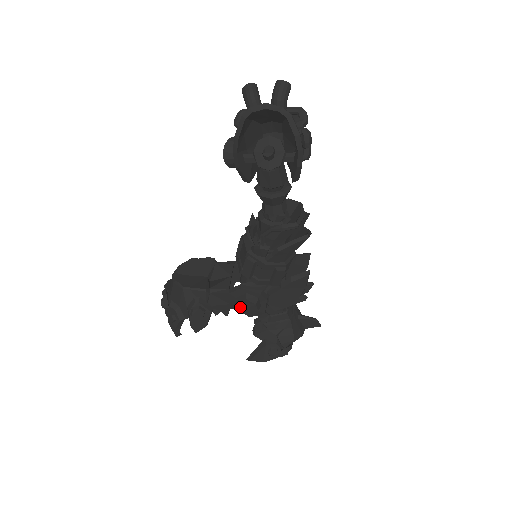
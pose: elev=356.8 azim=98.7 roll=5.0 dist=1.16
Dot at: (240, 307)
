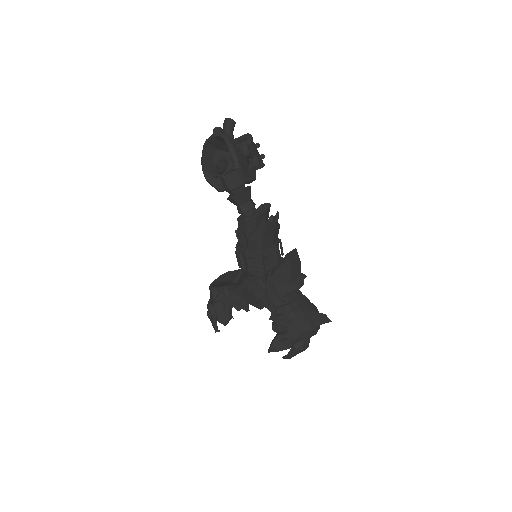
Dot at: (247, 298)
